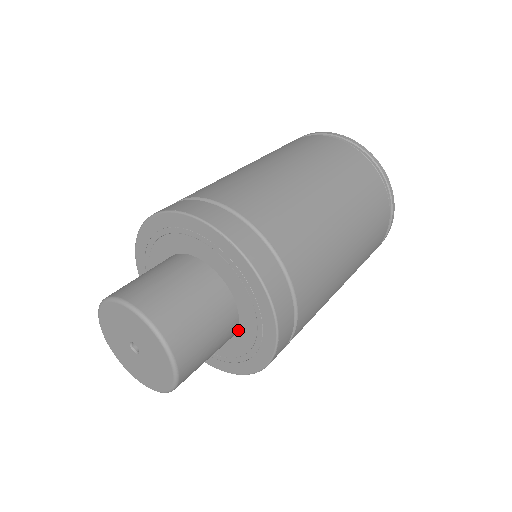
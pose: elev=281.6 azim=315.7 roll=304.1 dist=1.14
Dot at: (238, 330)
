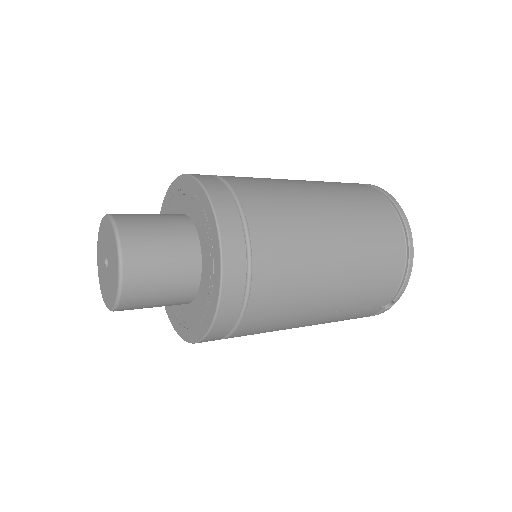
Dot at: (199, 290)
